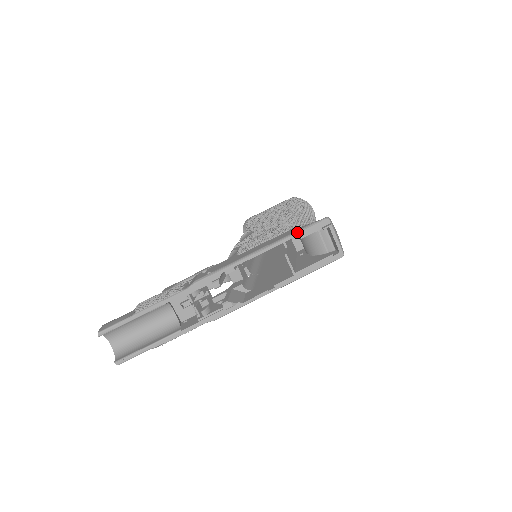
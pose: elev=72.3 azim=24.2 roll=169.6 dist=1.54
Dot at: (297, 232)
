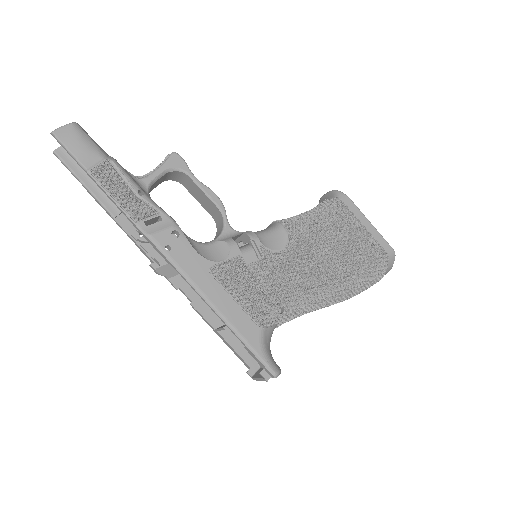
Dot at: (247, 345)
